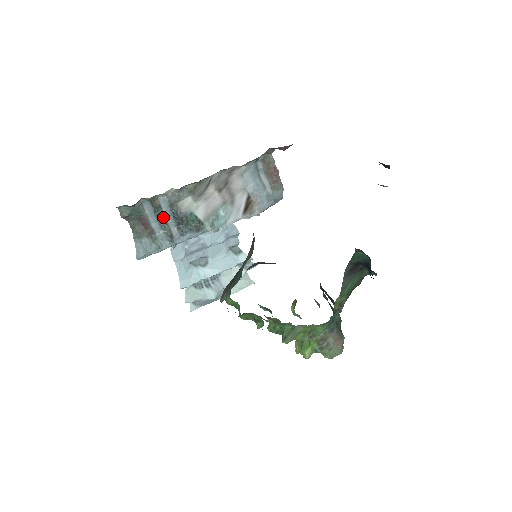
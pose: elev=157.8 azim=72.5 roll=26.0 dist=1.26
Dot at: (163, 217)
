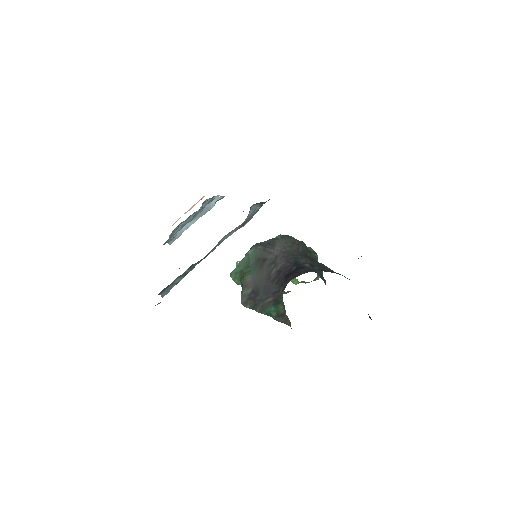
Dot at: occluded
